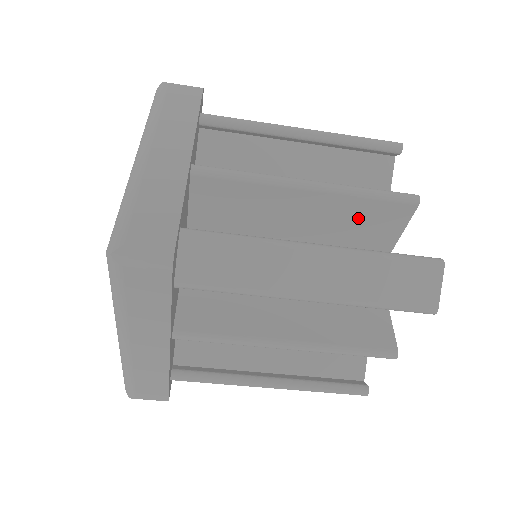
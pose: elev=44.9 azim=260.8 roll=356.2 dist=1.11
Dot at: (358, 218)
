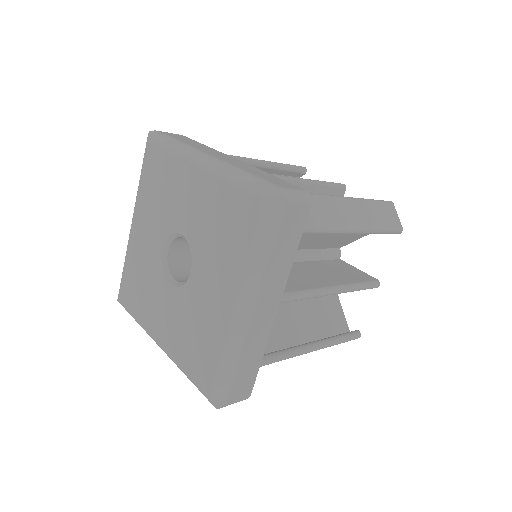
Dot at: occluded
